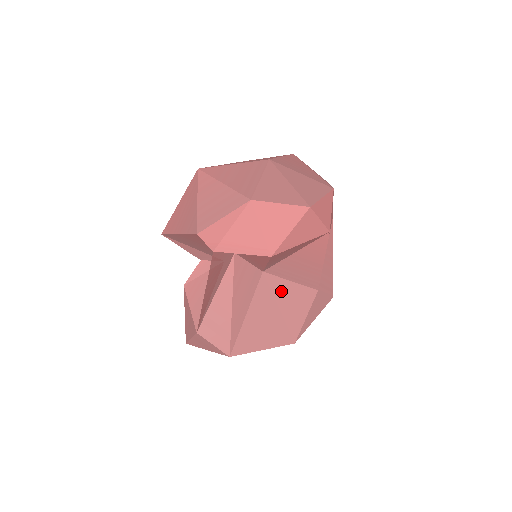
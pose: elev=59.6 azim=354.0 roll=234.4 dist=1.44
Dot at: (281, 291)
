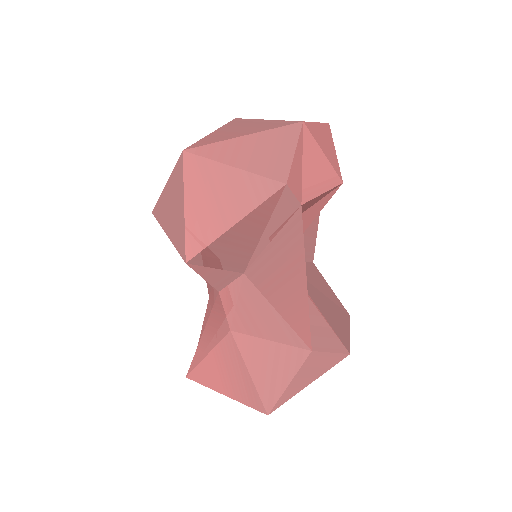
Dot at: occluded
